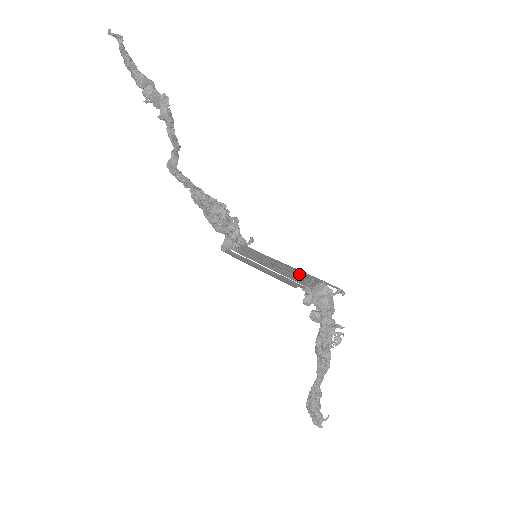
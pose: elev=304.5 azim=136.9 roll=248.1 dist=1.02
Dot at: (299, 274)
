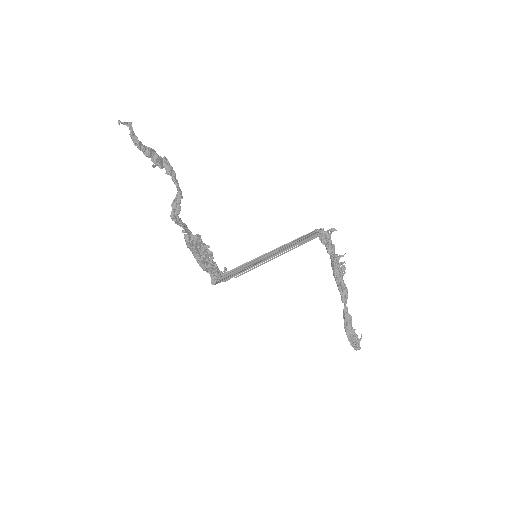
Dot at: (302, 236)
